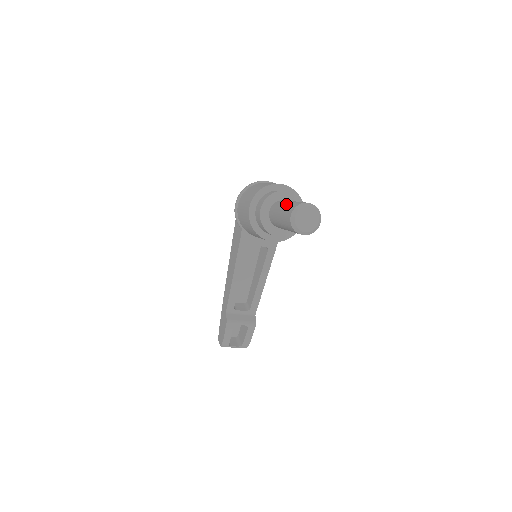
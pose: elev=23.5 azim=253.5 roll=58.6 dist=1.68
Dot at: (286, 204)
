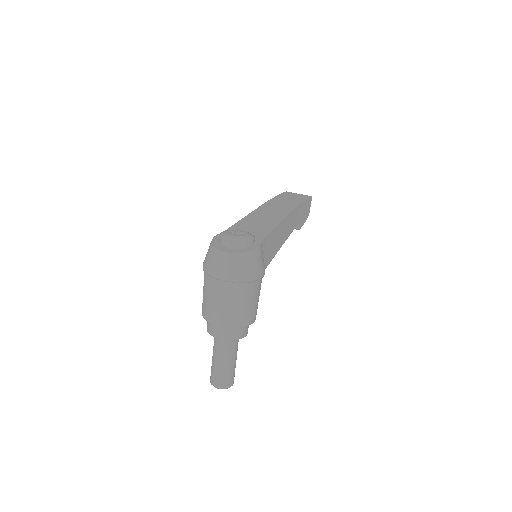
Dot at: (212, 361)
